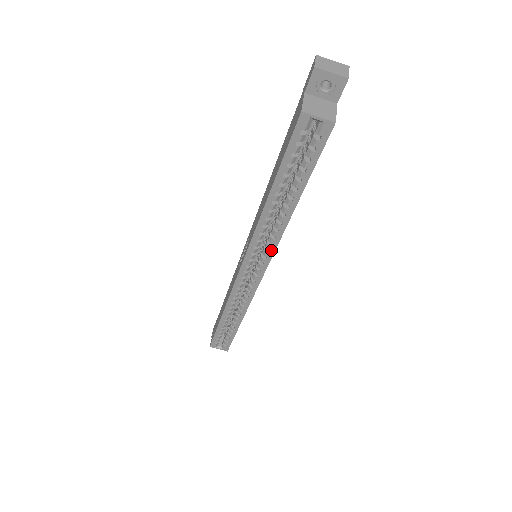
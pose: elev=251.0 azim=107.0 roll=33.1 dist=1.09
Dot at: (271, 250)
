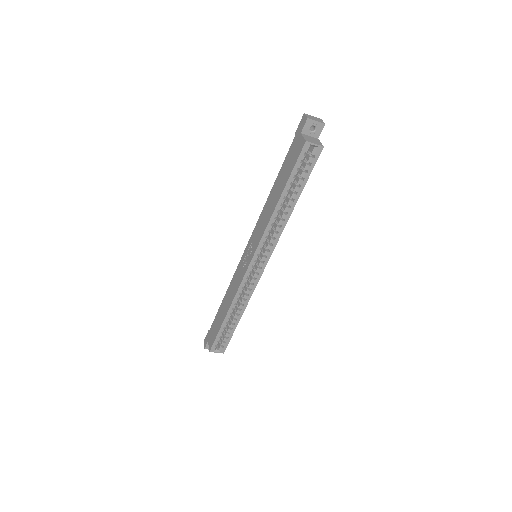
Dot at: (274, 243)
